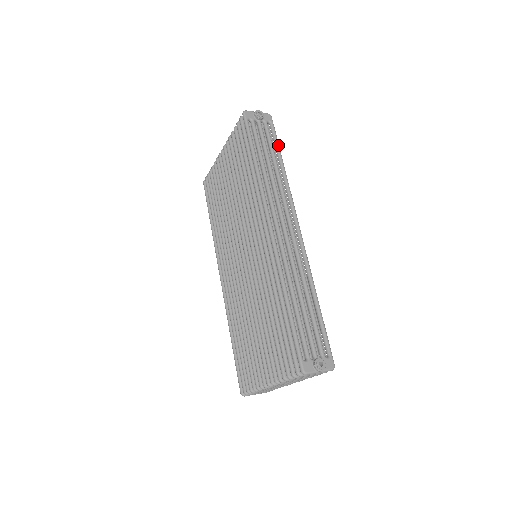
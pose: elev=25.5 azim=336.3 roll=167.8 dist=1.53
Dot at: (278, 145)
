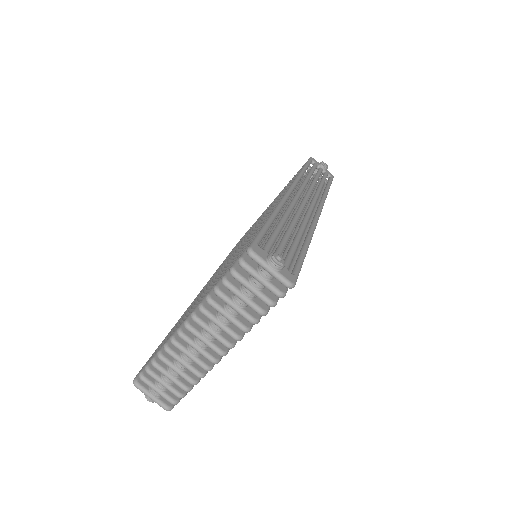
Dot at: (330, 184)
